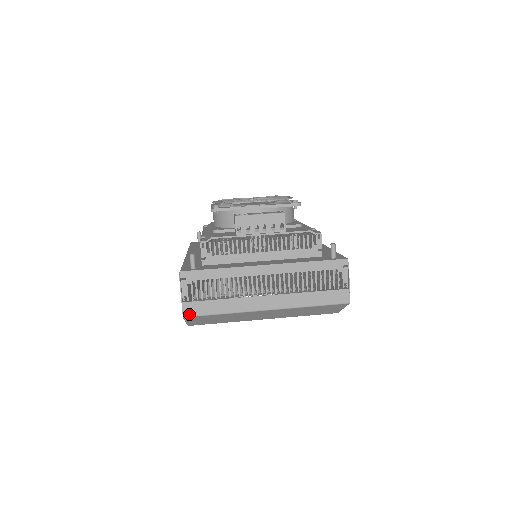
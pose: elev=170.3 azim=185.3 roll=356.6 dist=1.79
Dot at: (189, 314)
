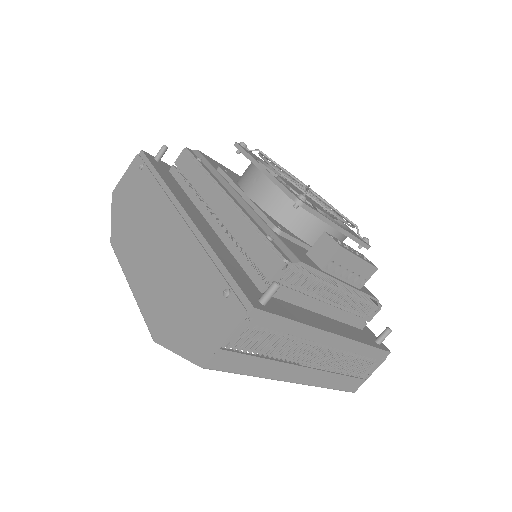
Dot at: (214, 366)
